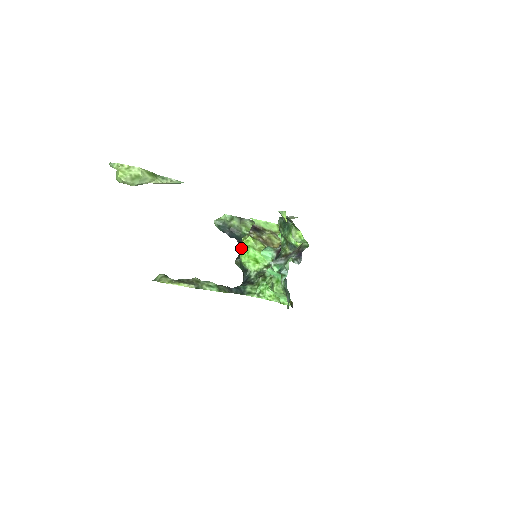
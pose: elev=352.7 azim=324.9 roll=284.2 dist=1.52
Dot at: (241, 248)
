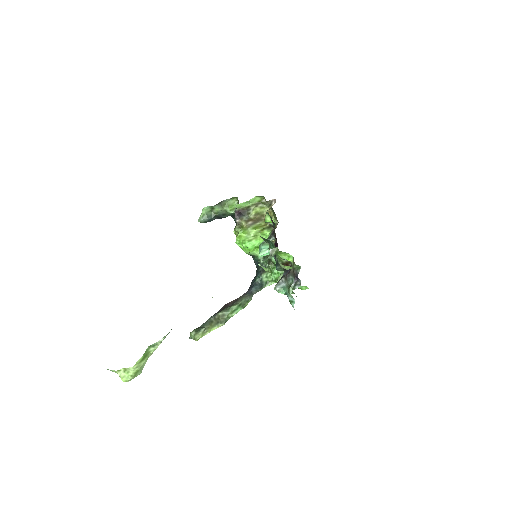
Dot at: (238, 245)
